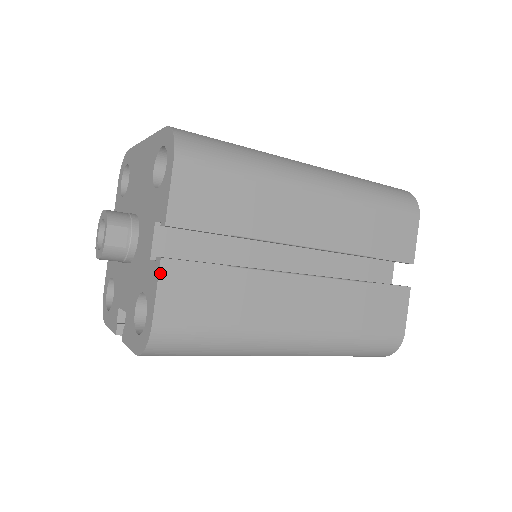
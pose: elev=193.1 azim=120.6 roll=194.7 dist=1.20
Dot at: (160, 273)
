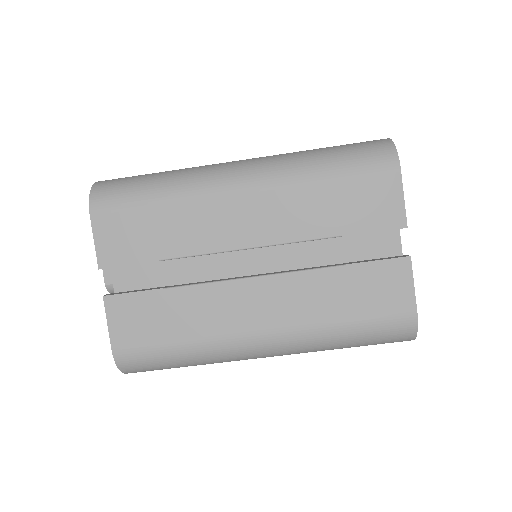
Dot at: (106, 309)
